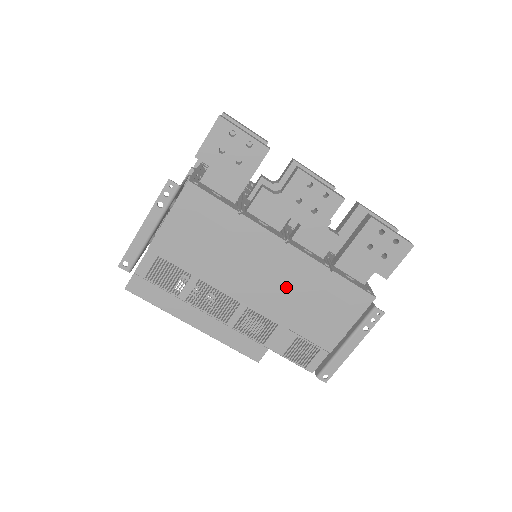
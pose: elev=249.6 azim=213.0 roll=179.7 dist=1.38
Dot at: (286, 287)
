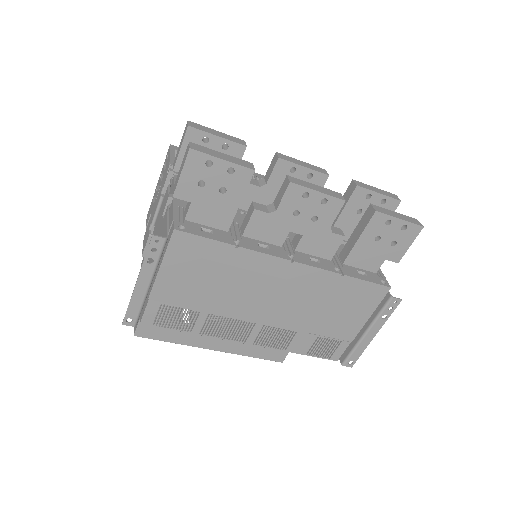
Dot at: (299, 300)
